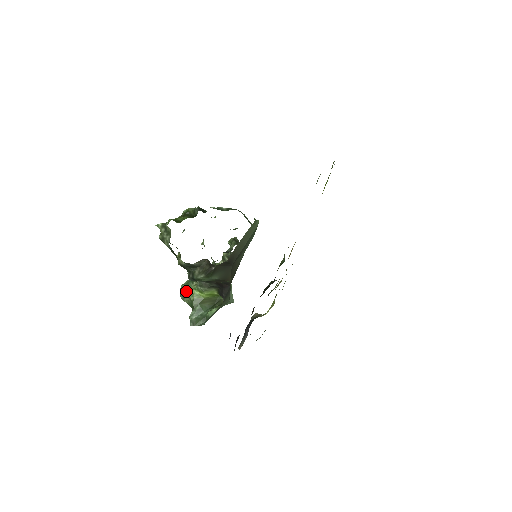
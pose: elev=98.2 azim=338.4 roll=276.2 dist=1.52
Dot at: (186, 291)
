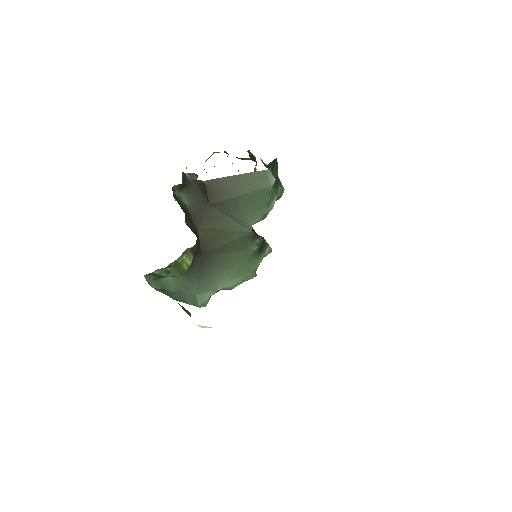
Dot at: (183, 253)
